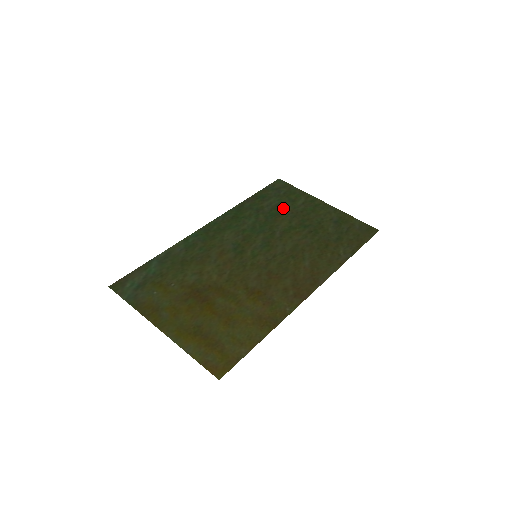
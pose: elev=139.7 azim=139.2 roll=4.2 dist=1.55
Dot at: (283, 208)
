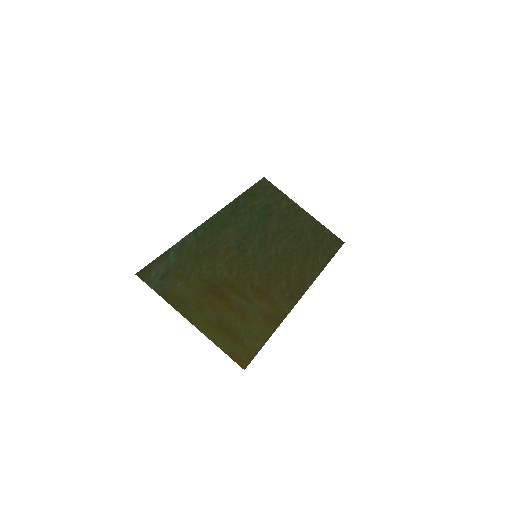
Dot at: (271, 210)
